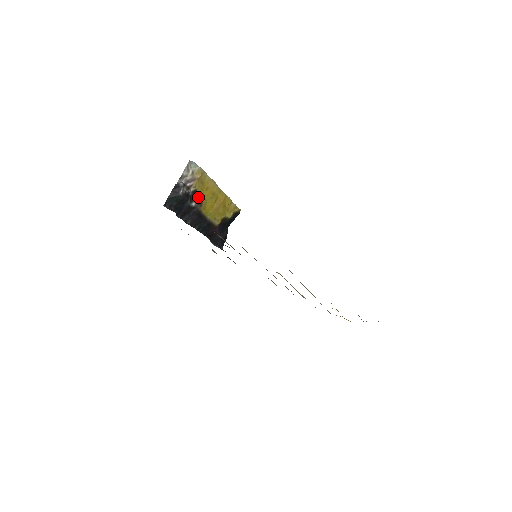
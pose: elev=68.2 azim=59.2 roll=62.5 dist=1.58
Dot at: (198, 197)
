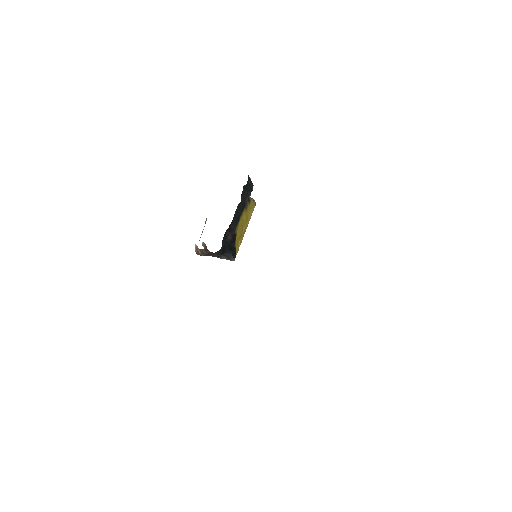
Dot at: (248, 204)
